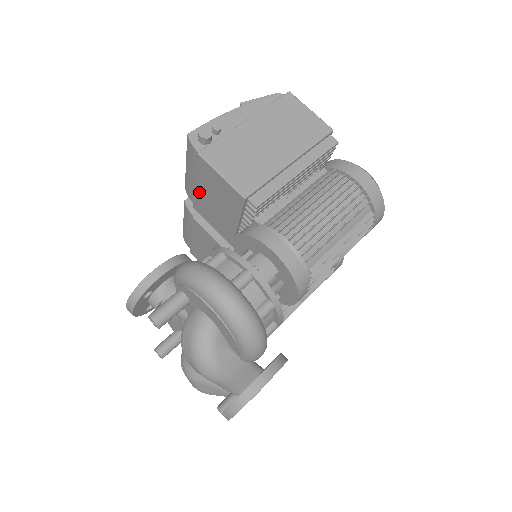
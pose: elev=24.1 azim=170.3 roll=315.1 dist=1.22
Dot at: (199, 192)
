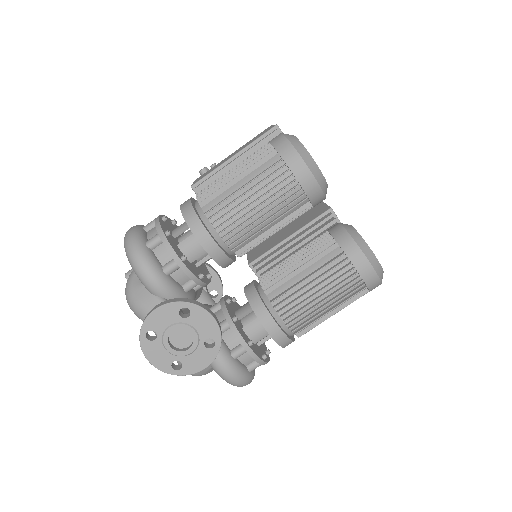
Dot at: occluded
